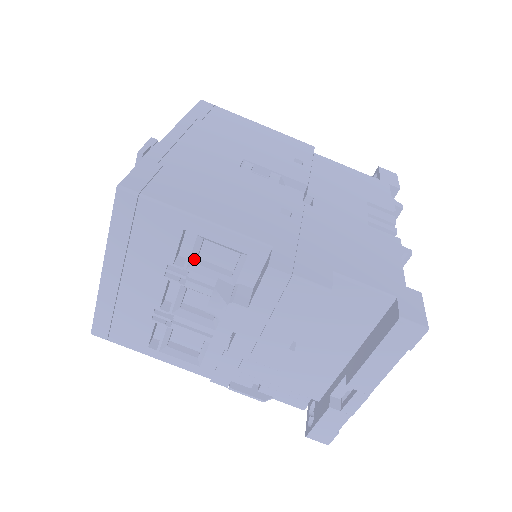
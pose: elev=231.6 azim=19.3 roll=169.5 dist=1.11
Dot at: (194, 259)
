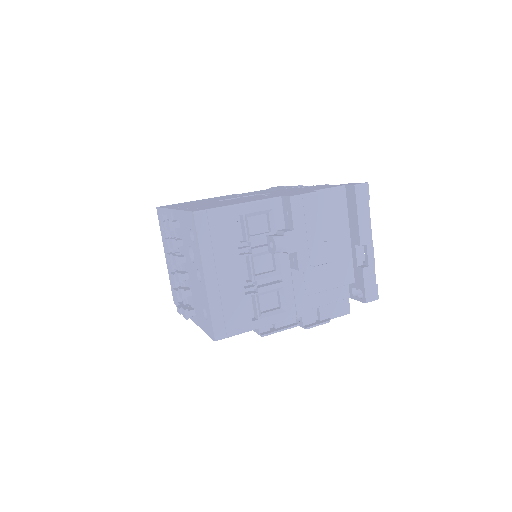
Dot at: (248, 233)
